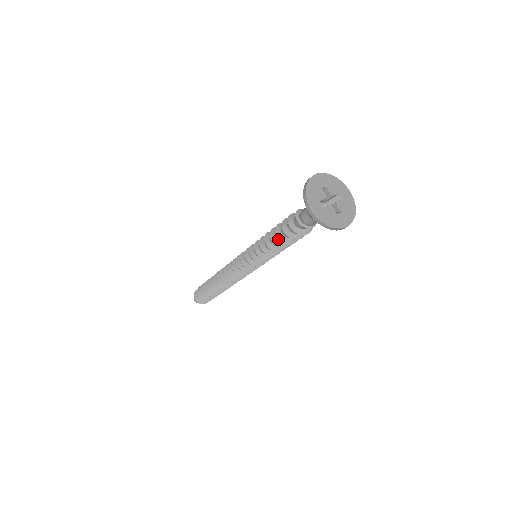
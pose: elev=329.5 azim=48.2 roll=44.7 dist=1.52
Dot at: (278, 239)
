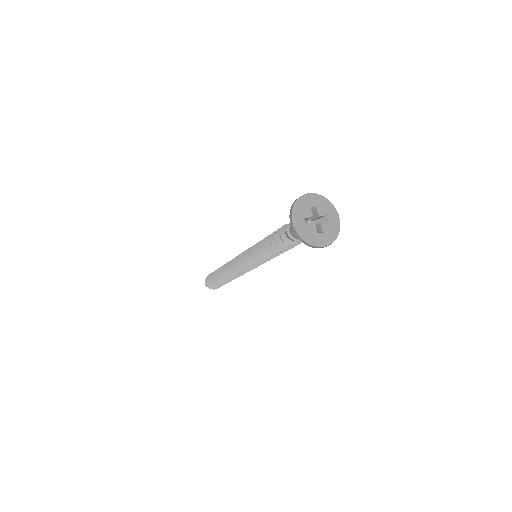
Dot at: occluded
